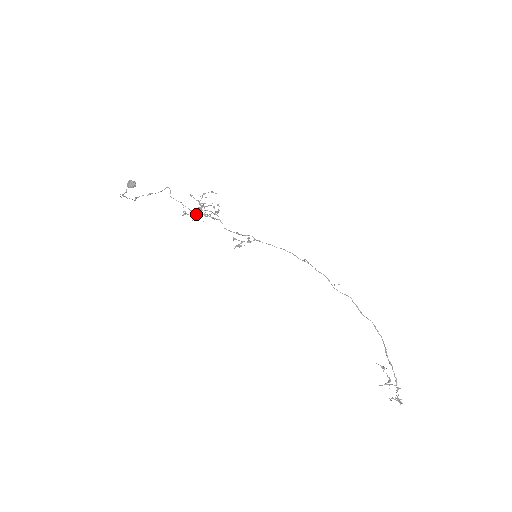
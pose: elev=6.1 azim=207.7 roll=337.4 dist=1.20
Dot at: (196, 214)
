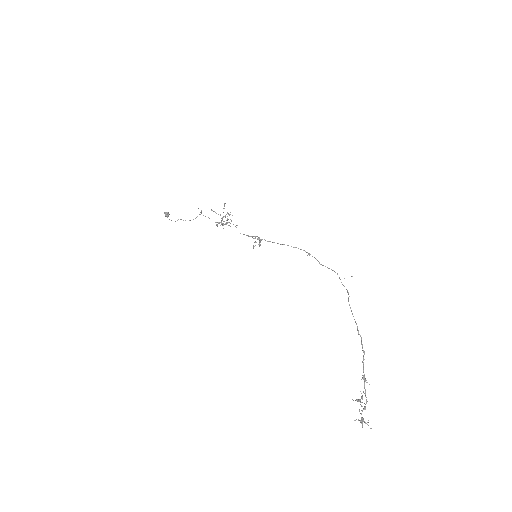
Dot at: occluded
